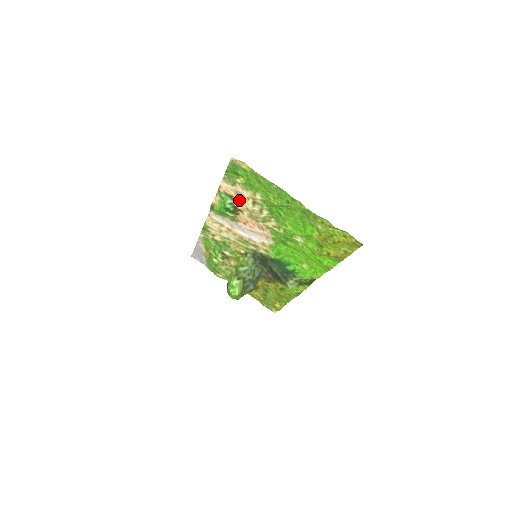
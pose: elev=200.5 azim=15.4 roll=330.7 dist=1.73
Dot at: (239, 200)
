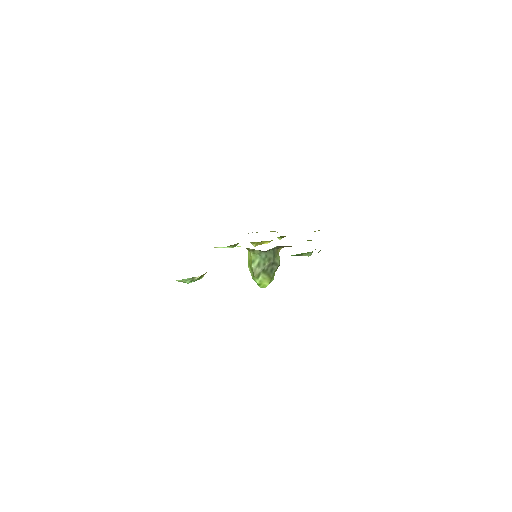
Dot at: occluded
